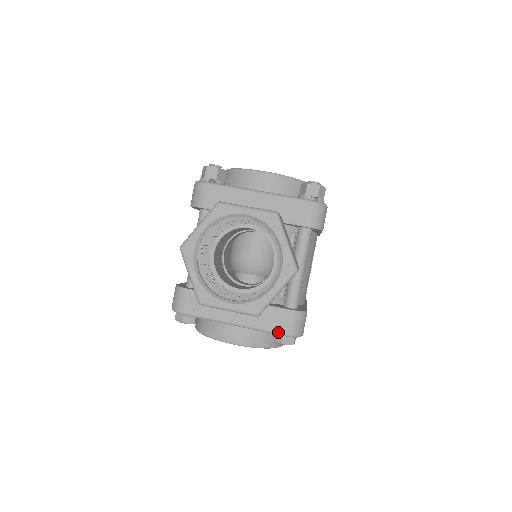
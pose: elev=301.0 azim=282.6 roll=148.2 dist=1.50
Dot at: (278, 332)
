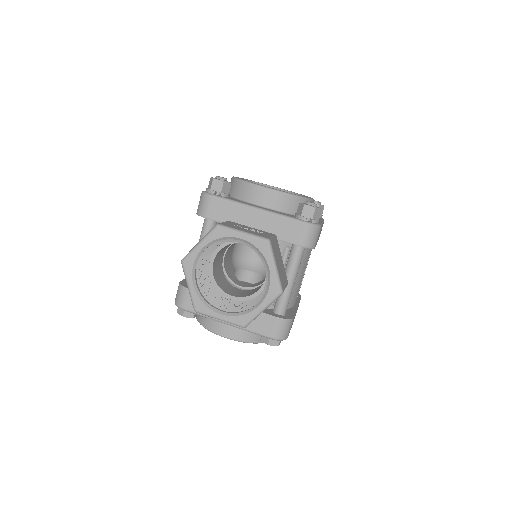
Dot at: (265, 335)
